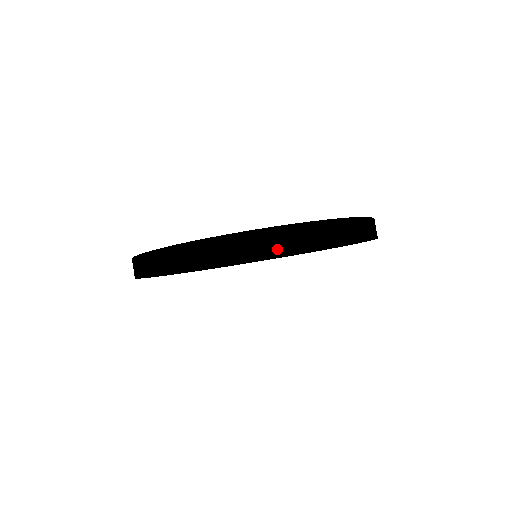
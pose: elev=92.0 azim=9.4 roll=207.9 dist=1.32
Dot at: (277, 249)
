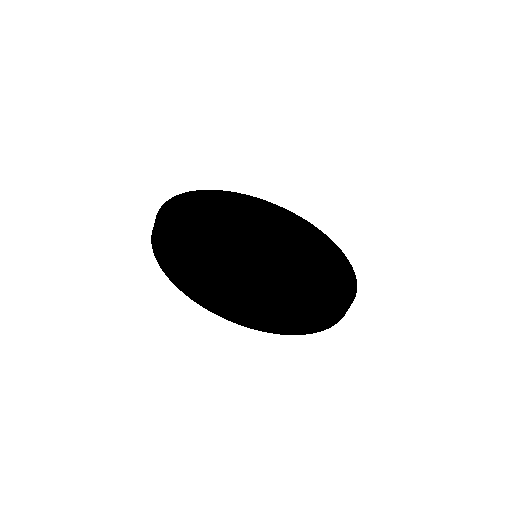
Dot at: (304, 334)
